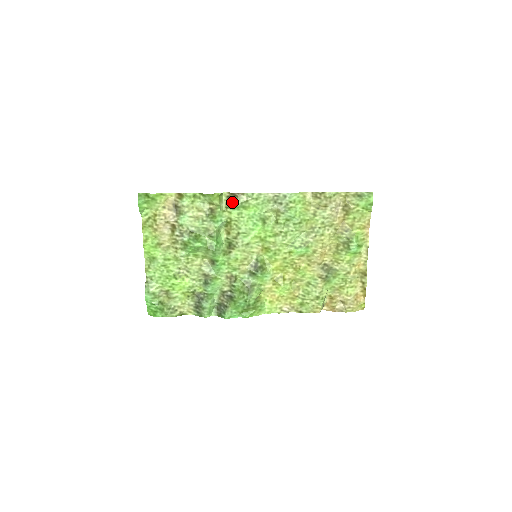
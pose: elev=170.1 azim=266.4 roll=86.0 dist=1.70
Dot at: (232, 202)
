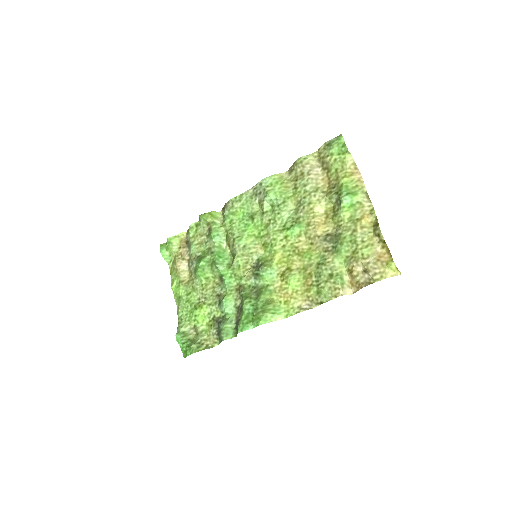
Dot at: (223, 215)
